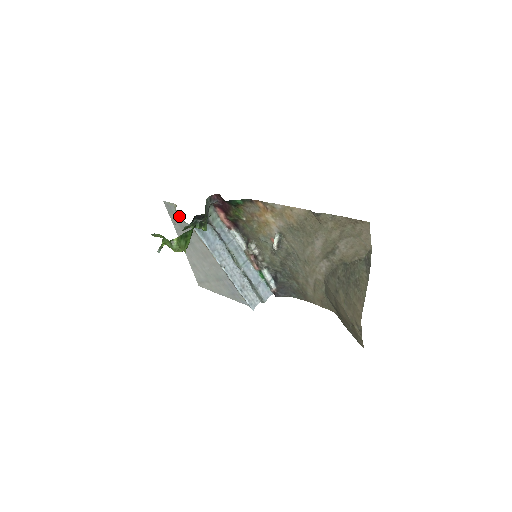
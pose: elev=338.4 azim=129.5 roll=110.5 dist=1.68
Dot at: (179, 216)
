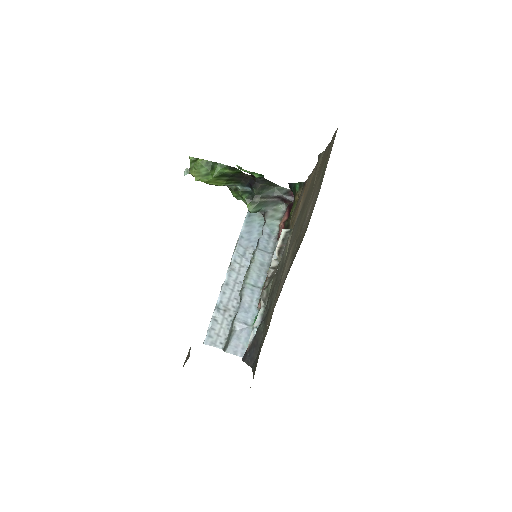
Dot at: occluded
